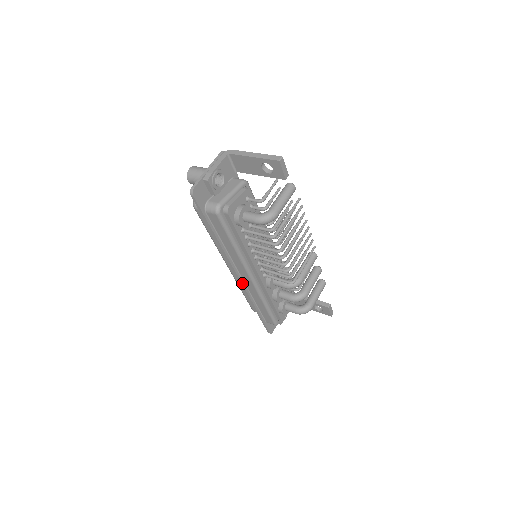
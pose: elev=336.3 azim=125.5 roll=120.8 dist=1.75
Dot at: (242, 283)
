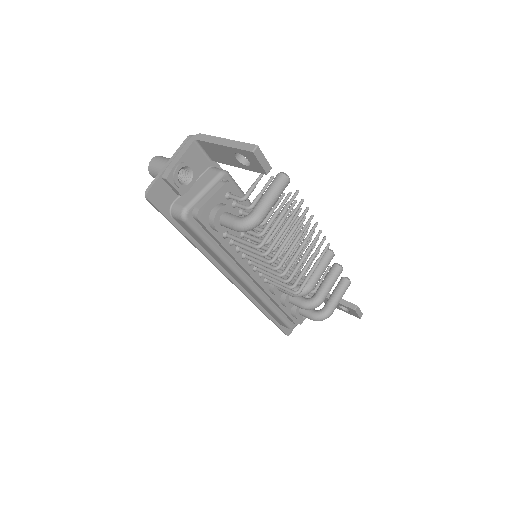
Dot at: (240, 289)
